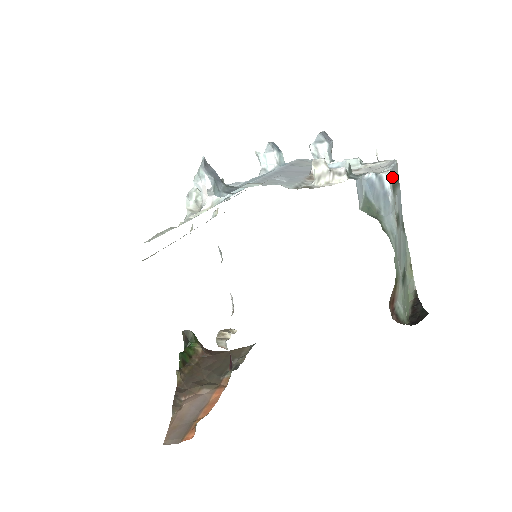
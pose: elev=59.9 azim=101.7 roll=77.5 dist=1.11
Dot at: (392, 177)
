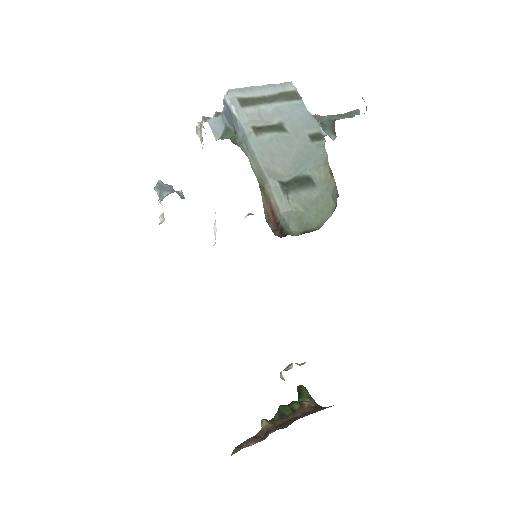
Dot at: (250, 95)
